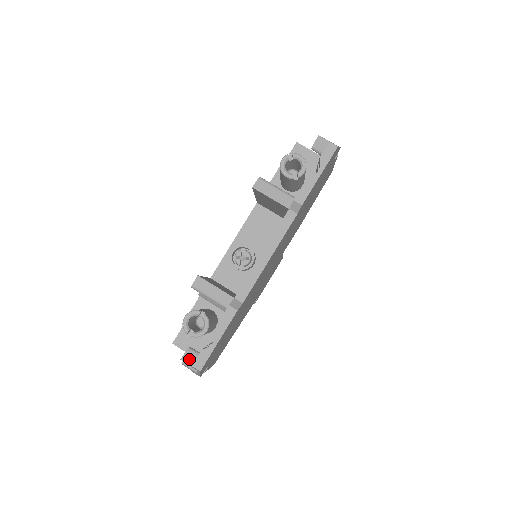
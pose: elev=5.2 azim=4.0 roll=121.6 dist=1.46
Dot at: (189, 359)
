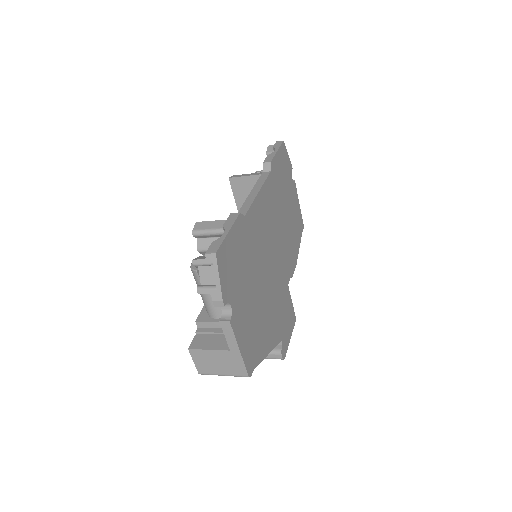
Dot at: (201, 258)
